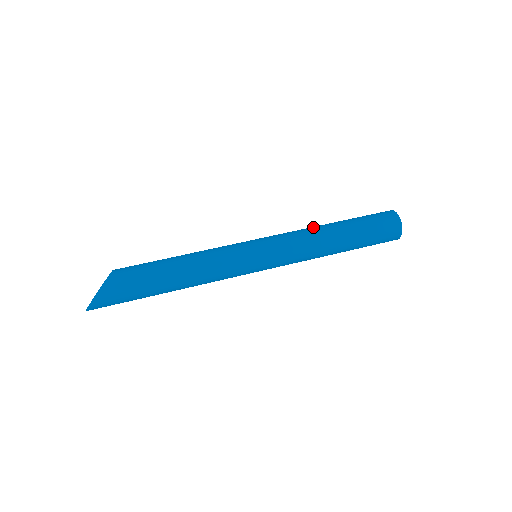
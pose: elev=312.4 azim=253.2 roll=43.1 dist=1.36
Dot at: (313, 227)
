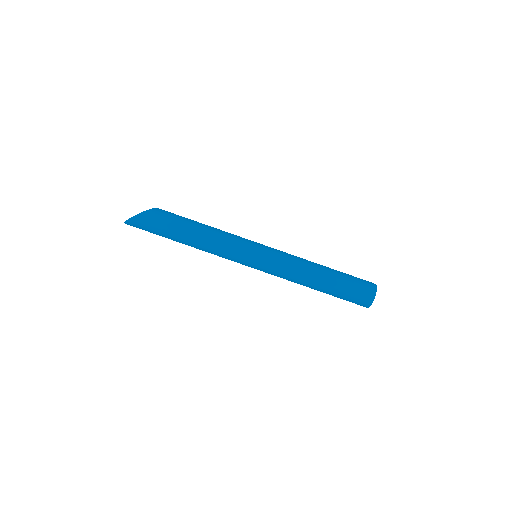
Dot at: occluded
